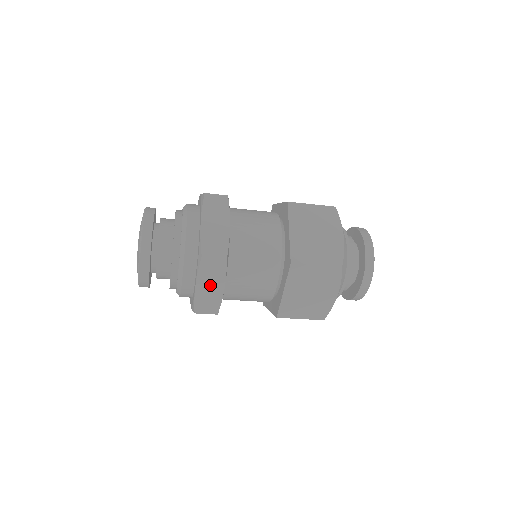
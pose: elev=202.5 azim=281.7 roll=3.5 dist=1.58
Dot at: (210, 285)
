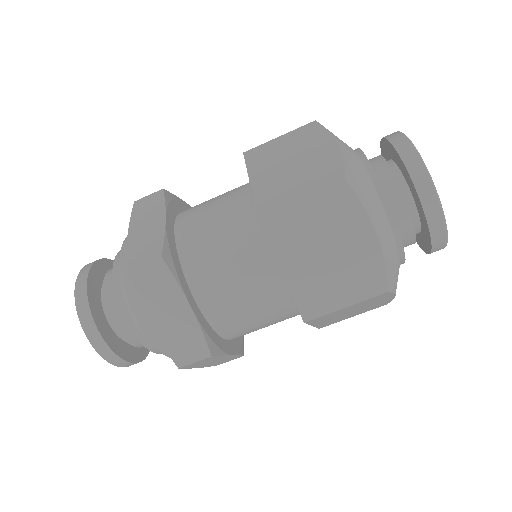
Dot at: (146, 225)
